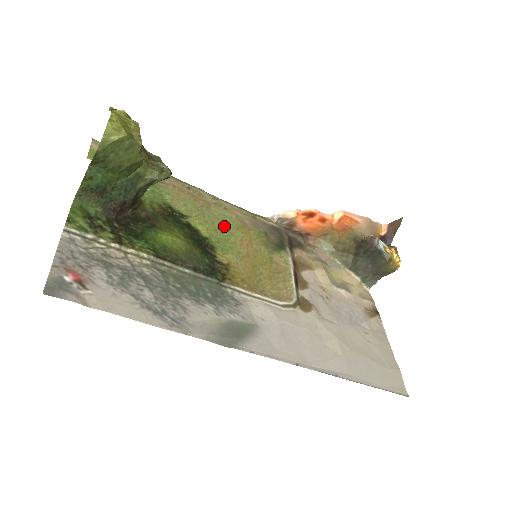
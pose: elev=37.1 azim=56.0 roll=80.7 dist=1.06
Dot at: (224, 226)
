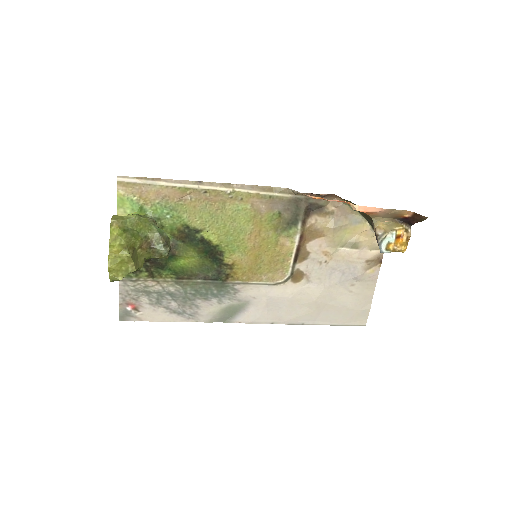
Dot at: (236, 224)
